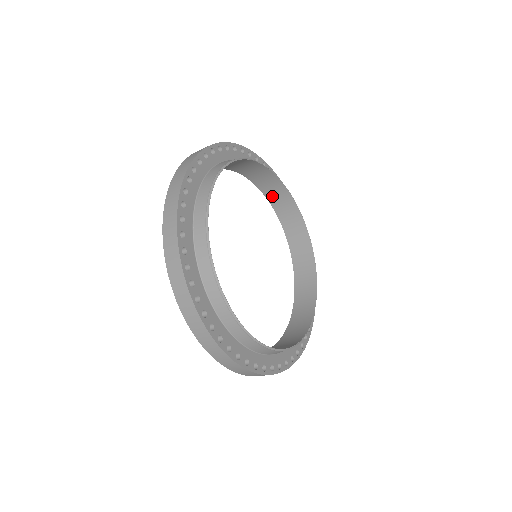
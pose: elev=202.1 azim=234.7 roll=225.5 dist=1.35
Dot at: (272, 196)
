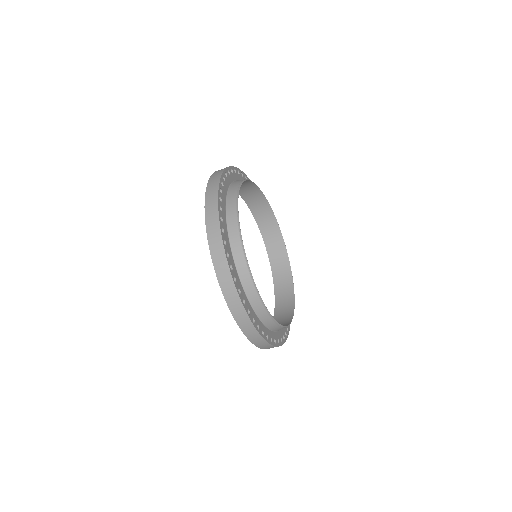
Dot at: (266, 232)
